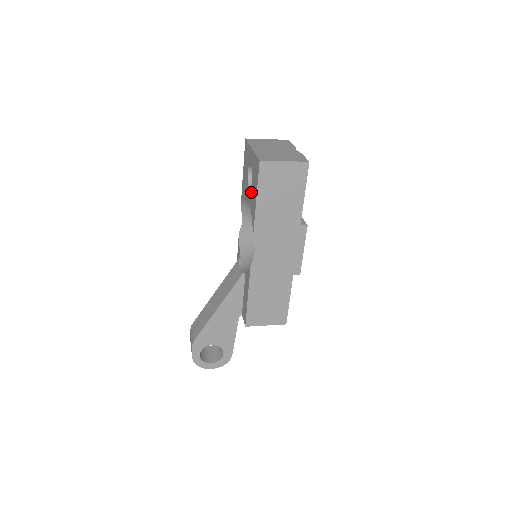
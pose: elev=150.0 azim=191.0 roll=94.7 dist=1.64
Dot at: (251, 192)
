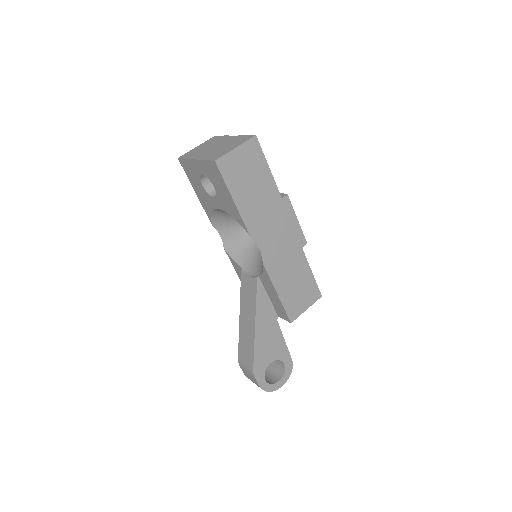
Dot at: (220, 198)
